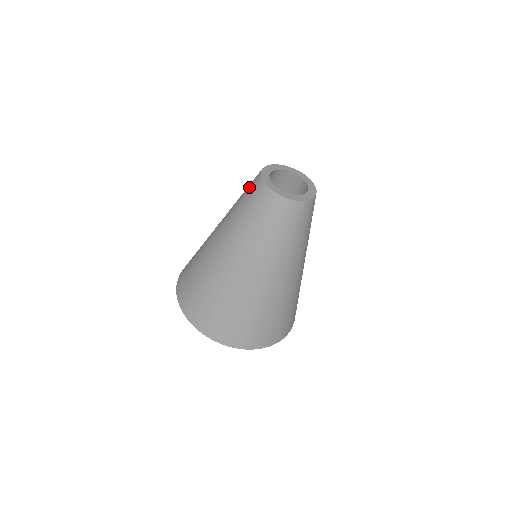
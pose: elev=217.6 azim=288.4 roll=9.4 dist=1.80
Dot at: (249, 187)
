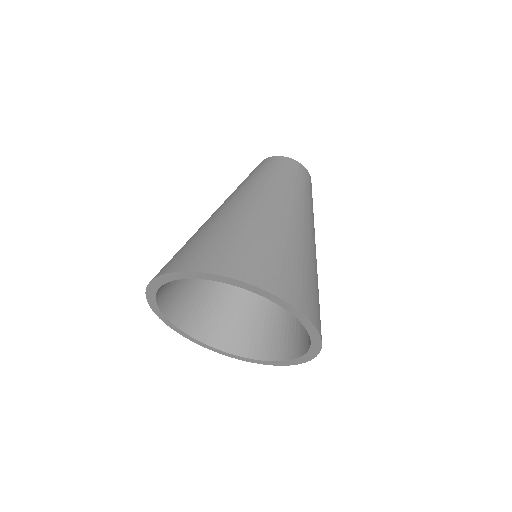
Dot at: occluded
